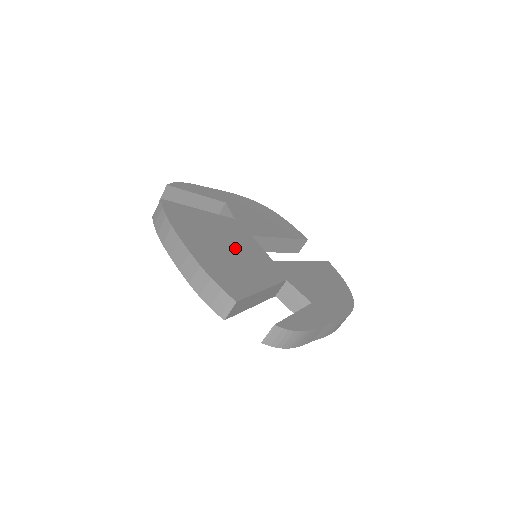
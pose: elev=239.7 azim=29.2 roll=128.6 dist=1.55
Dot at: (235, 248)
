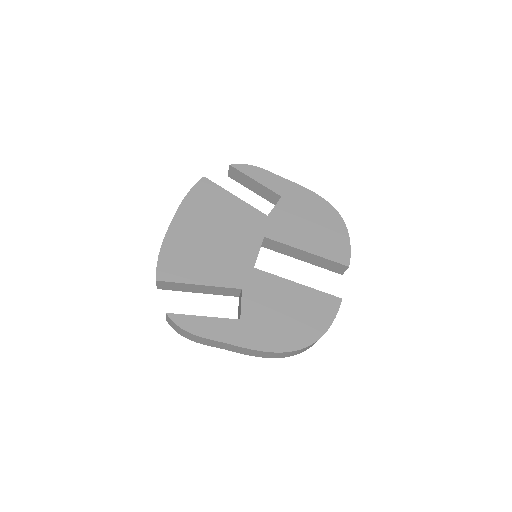
Dot at: (223, 241)
